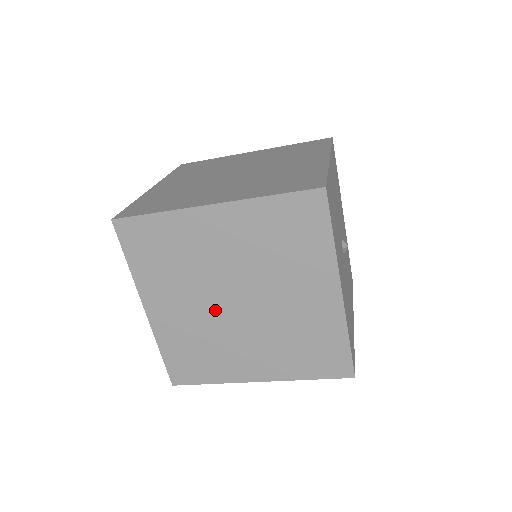
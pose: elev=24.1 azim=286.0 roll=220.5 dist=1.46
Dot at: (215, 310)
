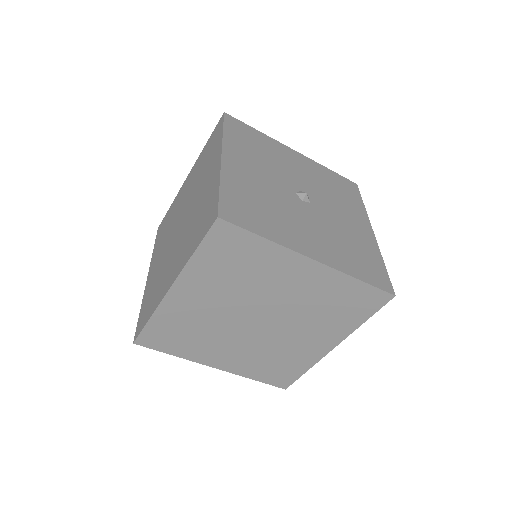
Dot at: (170, 243)
